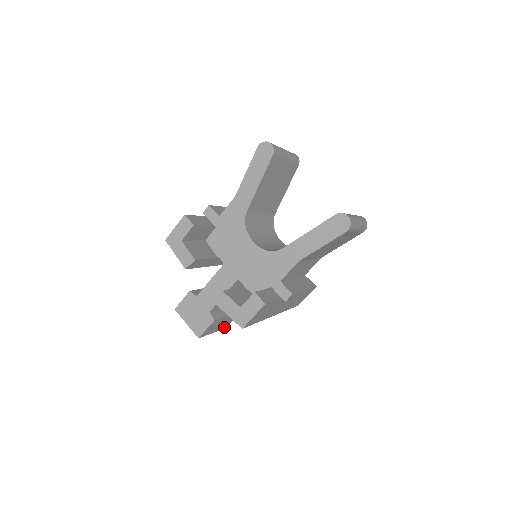
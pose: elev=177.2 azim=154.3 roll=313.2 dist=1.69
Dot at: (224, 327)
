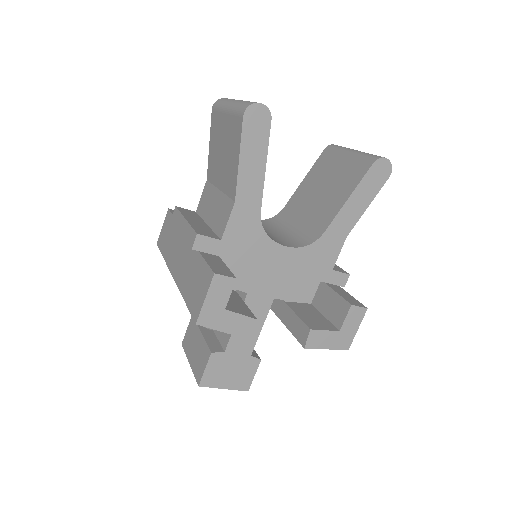
Dot at: occluded
